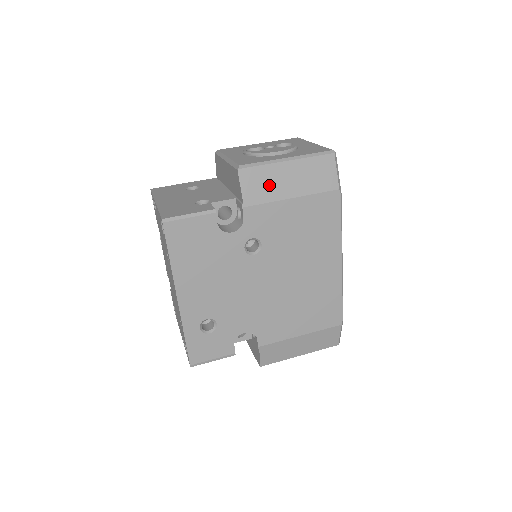
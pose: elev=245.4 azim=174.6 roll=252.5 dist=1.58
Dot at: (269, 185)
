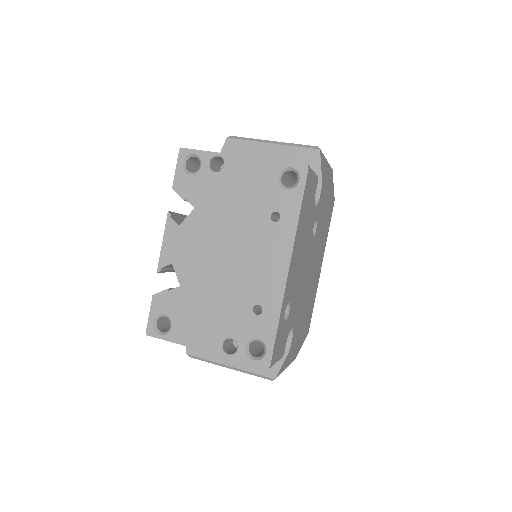
Dot at: (325, 174)
